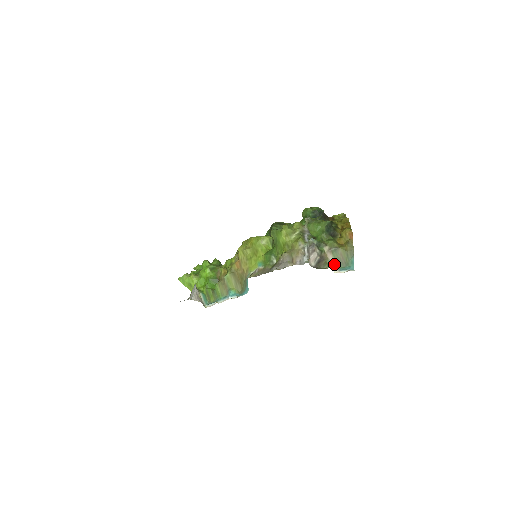
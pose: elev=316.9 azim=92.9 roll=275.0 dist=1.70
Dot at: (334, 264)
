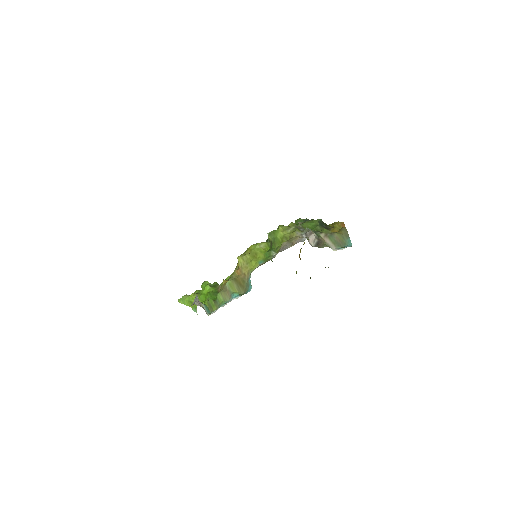
Dot at: (332, 246)
